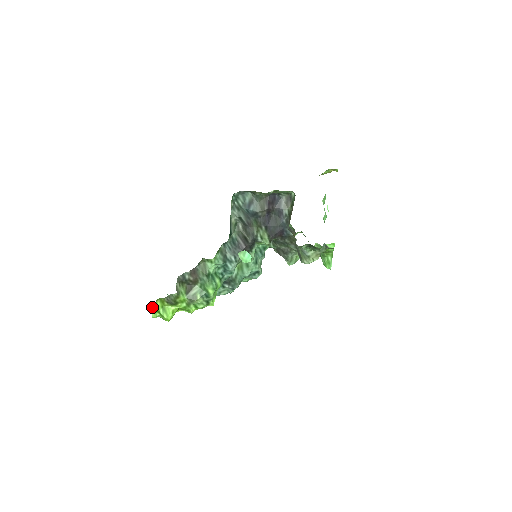
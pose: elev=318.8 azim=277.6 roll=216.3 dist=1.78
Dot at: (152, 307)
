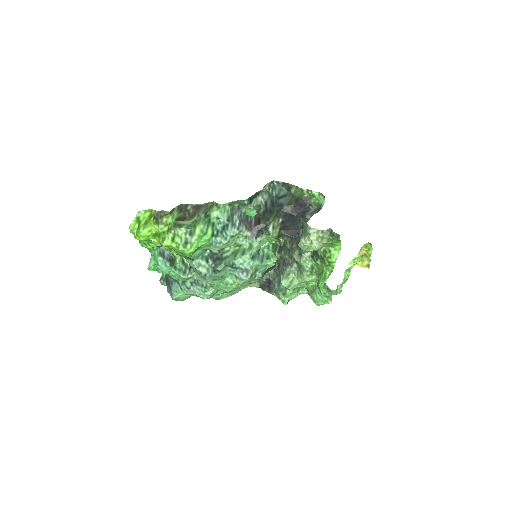
Dot at: (139, 214)
